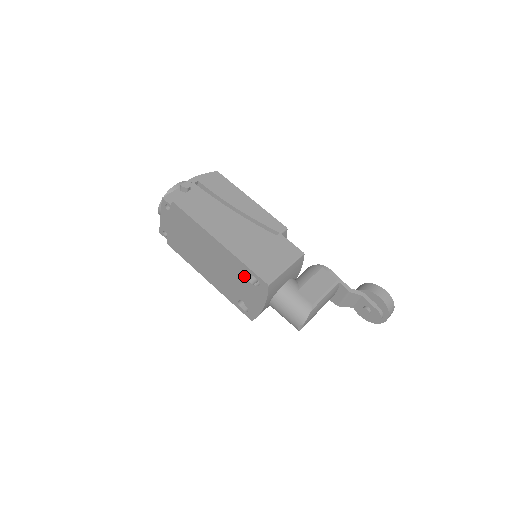
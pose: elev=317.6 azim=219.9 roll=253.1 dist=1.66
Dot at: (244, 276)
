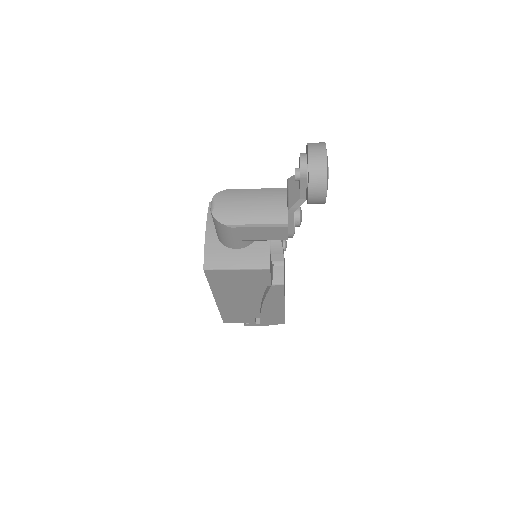
Dot at: occluded
